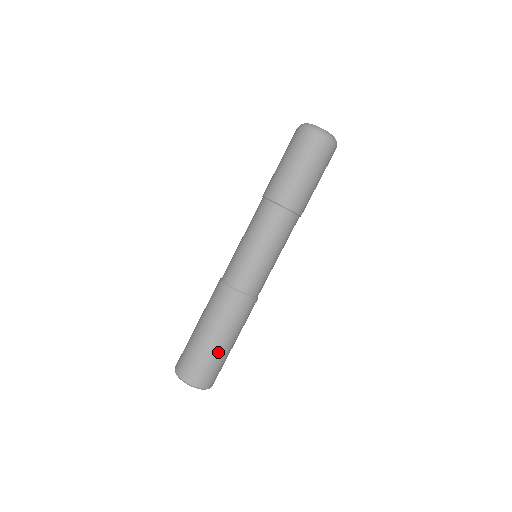
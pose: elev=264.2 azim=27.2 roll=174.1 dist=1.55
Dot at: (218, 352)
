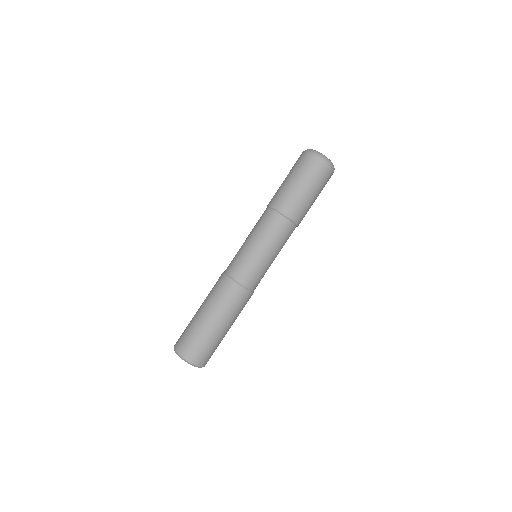
Dot at: (202, 327)
